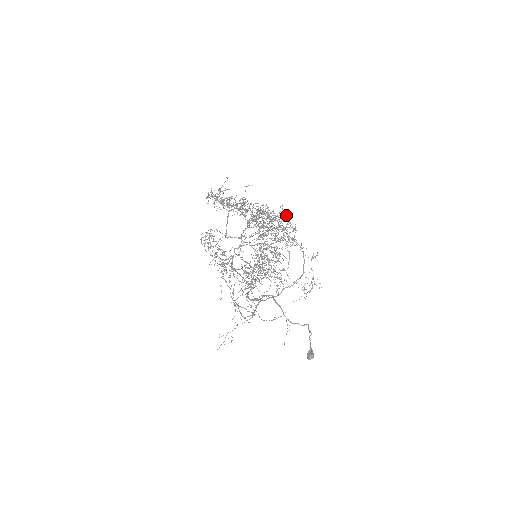
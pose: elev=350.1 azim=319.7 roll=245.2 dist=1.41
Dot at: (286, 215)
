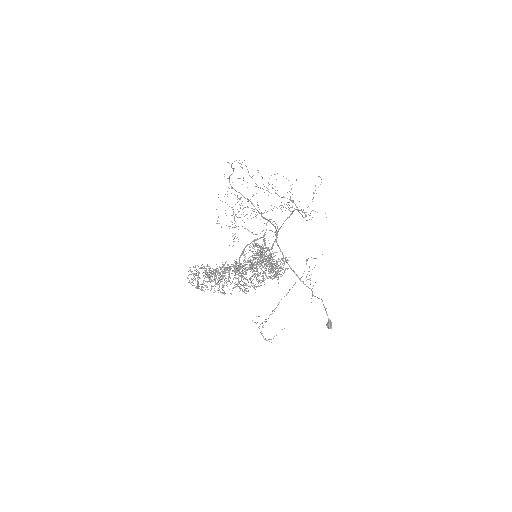
Dot at: (266, 277)
